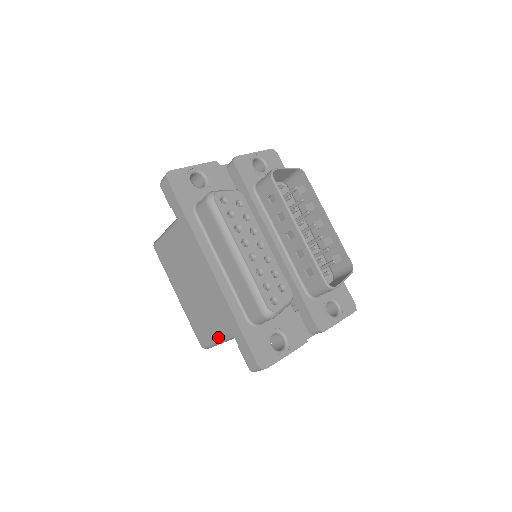
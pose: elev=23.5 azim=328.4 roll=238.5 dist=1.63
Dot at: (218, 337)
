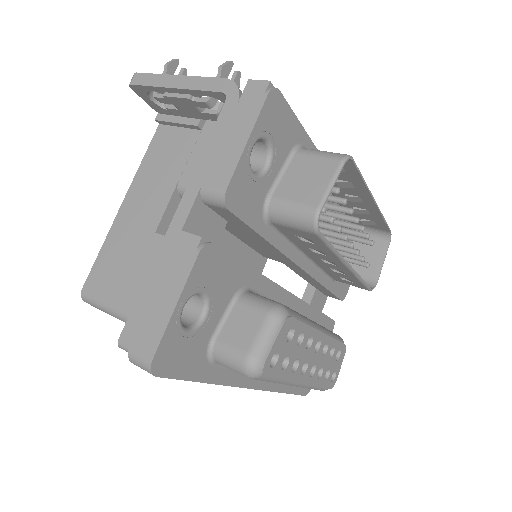
Dot at: occluded
